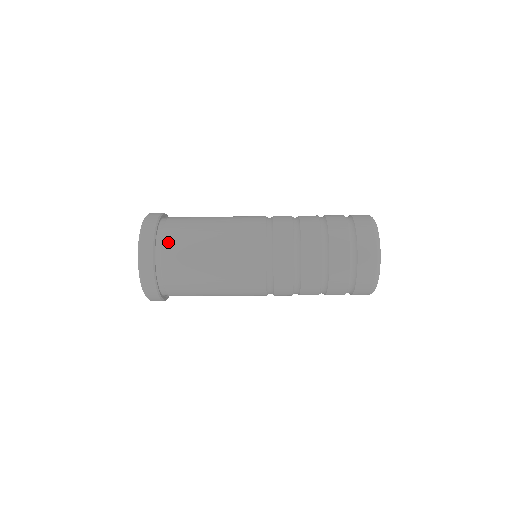
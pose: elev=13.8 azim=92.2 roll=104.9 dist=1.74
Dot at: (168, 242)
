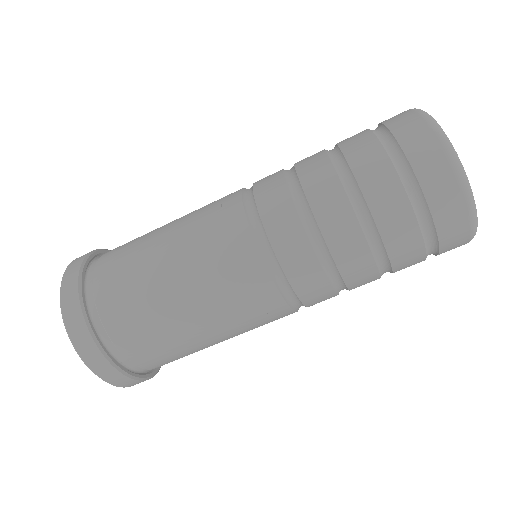
Dot at: (102, 283)
